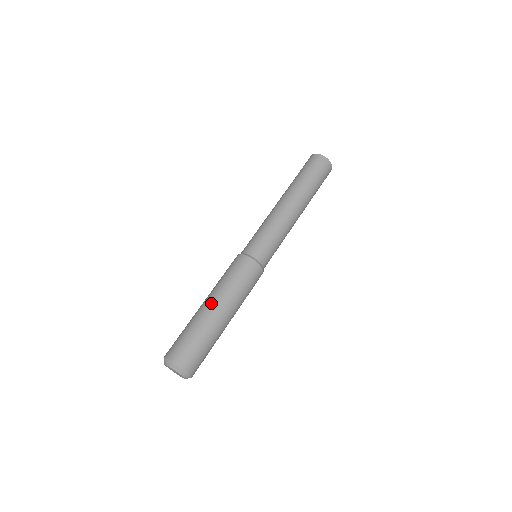
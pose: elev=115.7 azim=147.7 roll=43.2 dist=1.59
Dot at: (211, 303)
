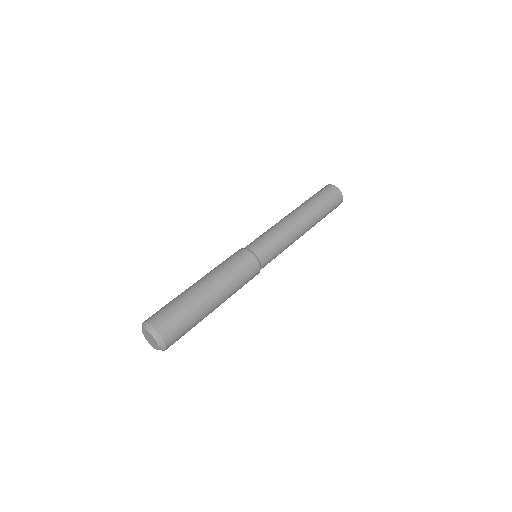
Dot at: occluded
